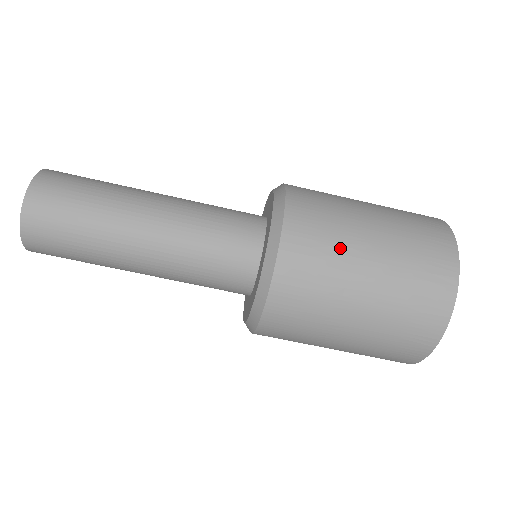
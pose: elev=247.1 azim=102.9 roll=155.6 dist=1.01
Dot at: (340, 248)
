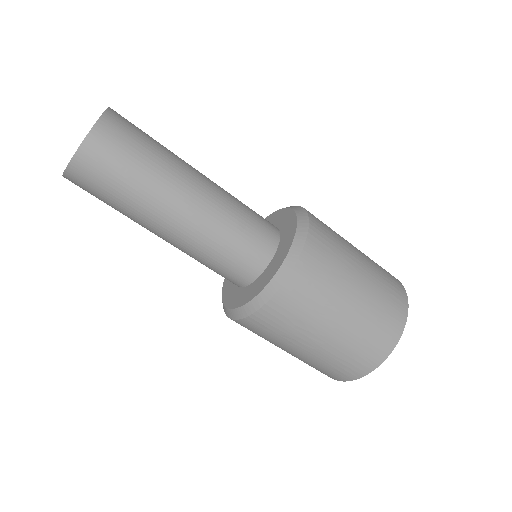
Dot at: (341, 239)
